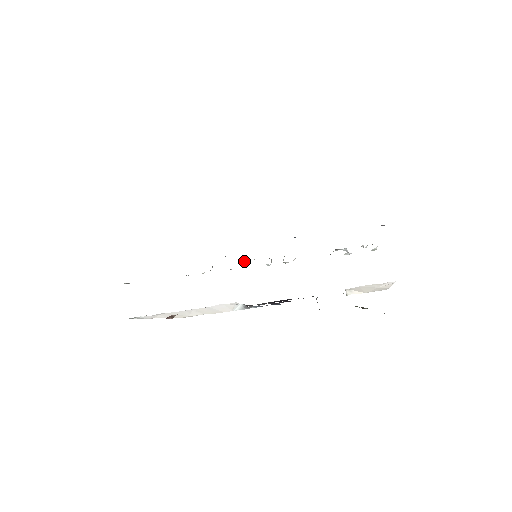
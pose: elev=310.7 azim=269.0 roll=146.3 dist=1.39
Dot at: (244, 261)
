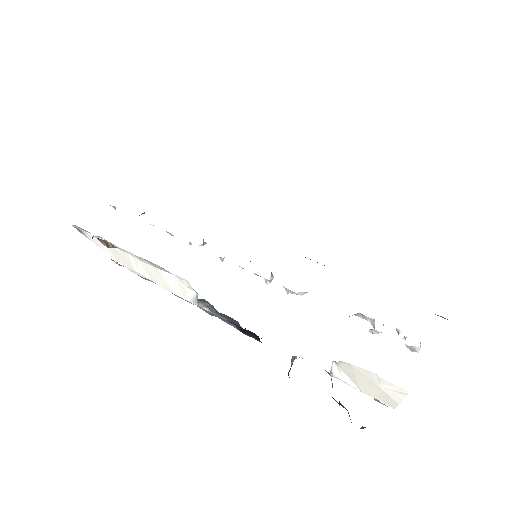
Dot at: occluded
